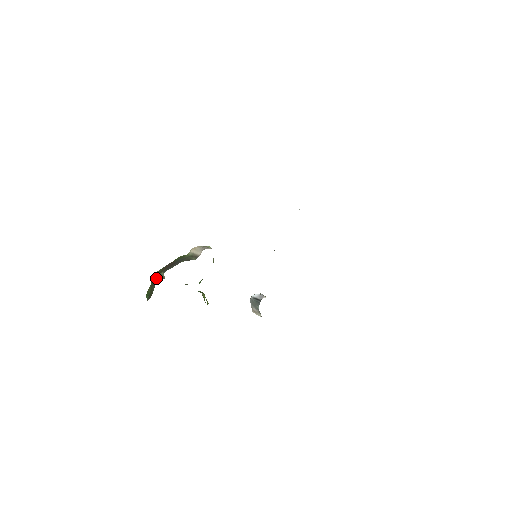
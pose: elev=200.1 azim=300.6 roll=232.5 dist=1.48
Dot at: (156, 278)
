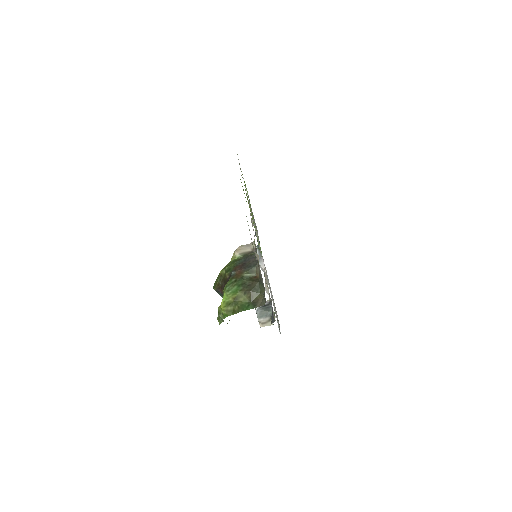
Dot at: (245, 282)
